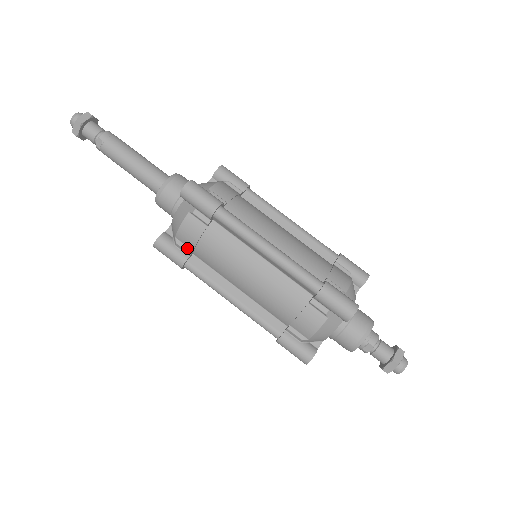
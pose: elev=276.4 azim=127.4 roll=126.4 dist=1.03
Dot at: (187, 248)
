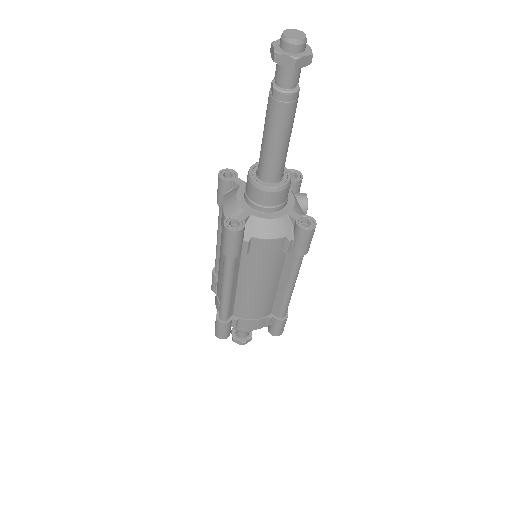
Dot at: occluded
